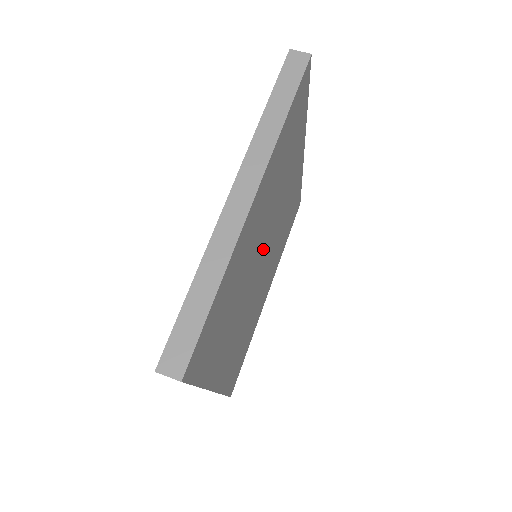
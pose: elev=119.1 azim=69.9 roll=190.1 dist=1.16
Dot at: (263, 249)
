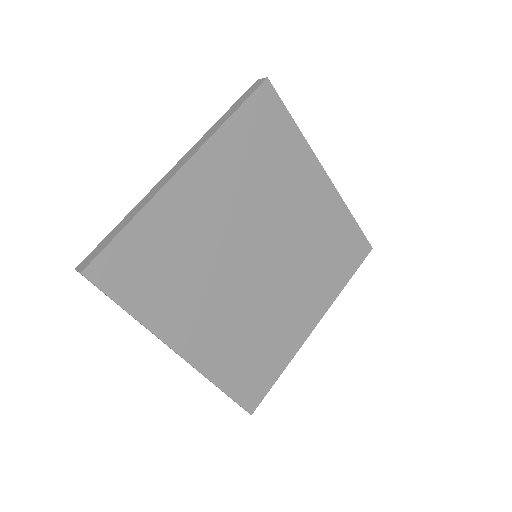
Dot at: (271, 247)
